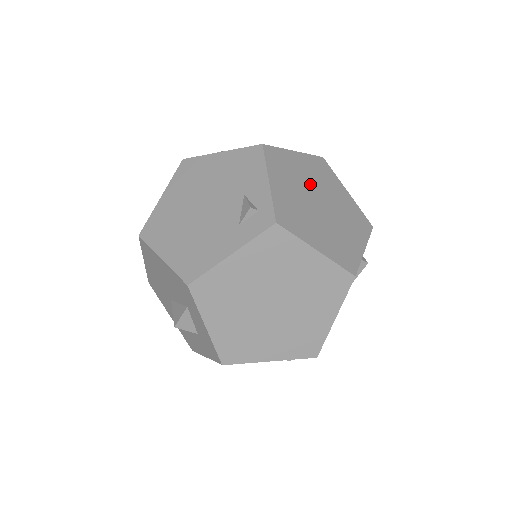
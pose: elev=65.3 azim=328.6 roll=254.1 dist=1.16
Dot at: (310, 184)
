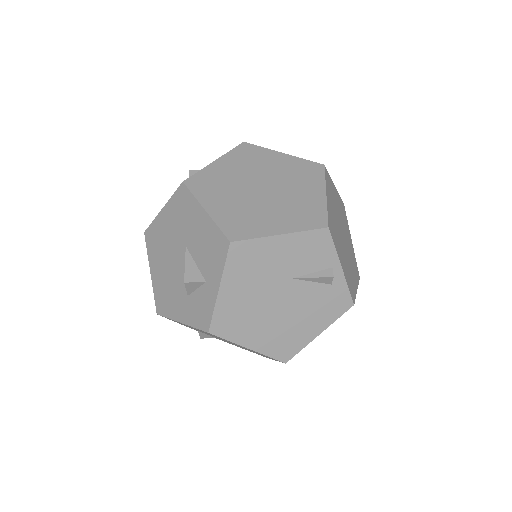
Dot at: (346, 236)
